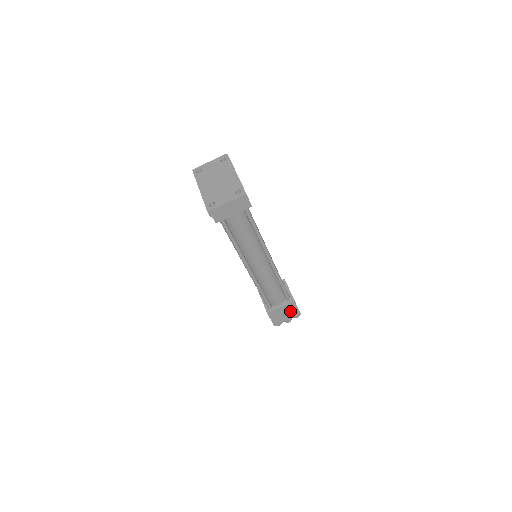
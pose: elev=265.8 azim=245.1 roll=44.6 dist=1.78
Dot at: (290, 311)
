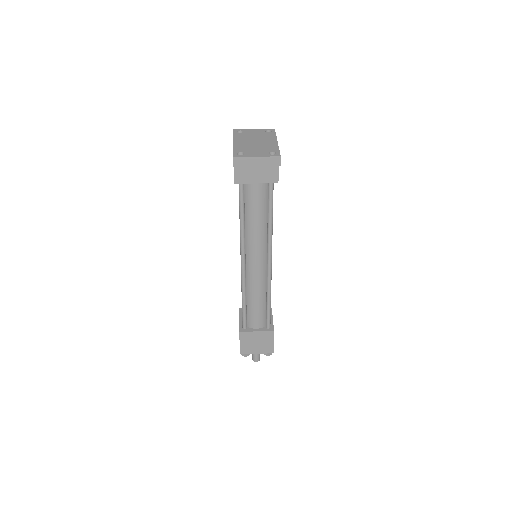
Dot at: (264, 342)
